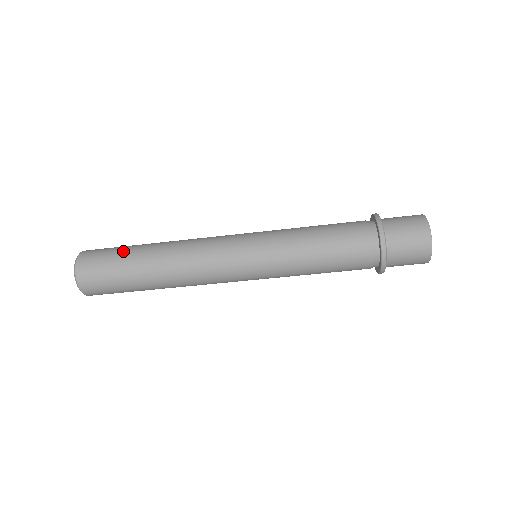
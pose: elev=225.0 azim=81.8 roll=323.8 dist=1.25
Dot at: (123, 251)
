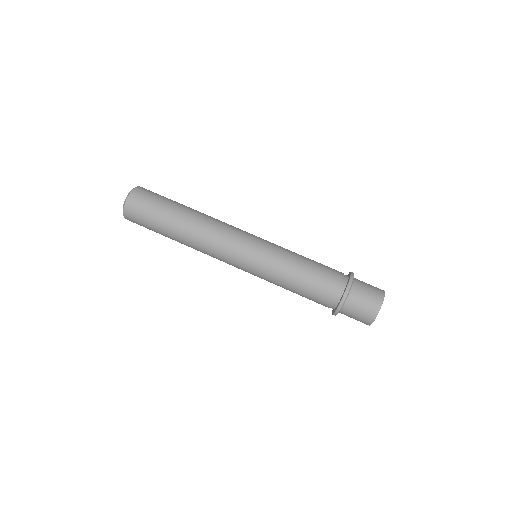
Dot at: occluded
